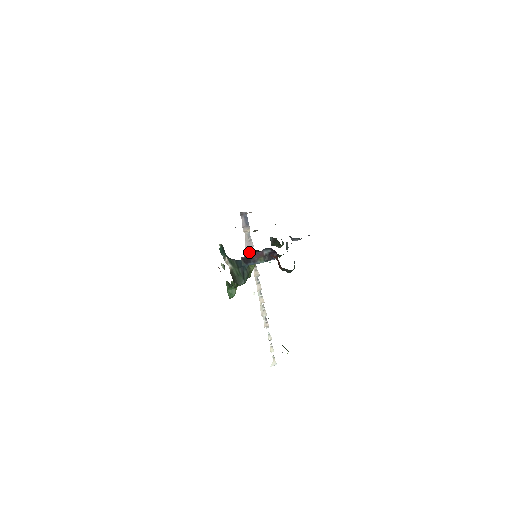
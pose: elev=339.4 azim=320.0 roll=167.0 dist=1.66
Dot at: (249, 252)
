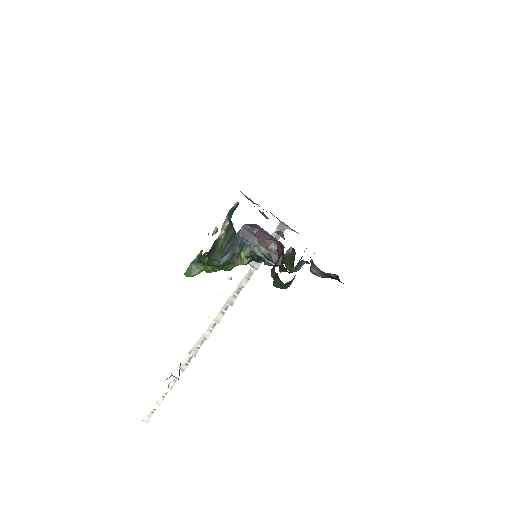
Dot at: occluded
